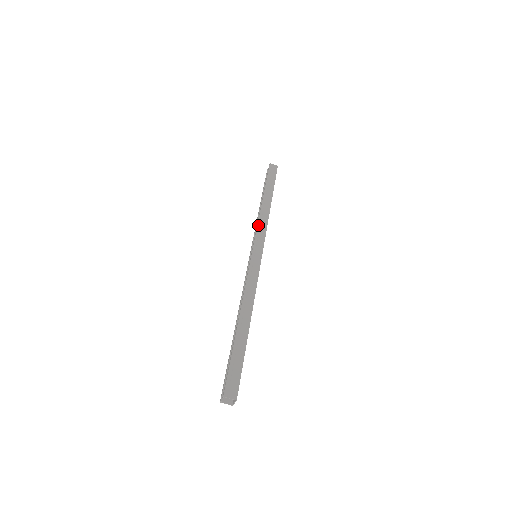
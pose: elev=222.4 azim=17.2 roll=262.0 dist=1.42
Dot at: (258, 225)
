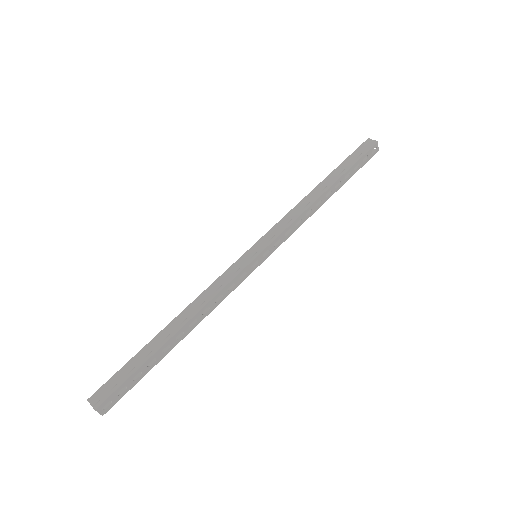
Dot at: (283, 218)
